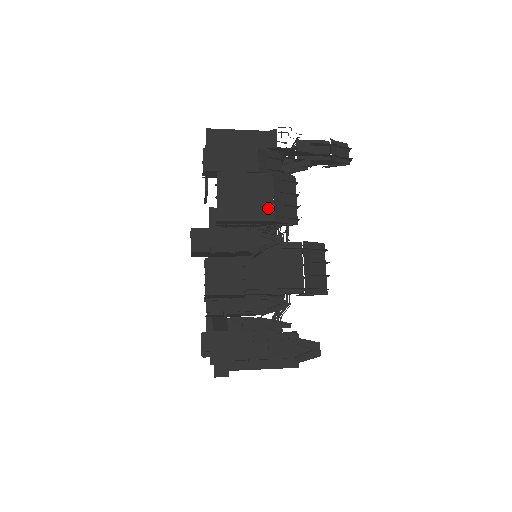
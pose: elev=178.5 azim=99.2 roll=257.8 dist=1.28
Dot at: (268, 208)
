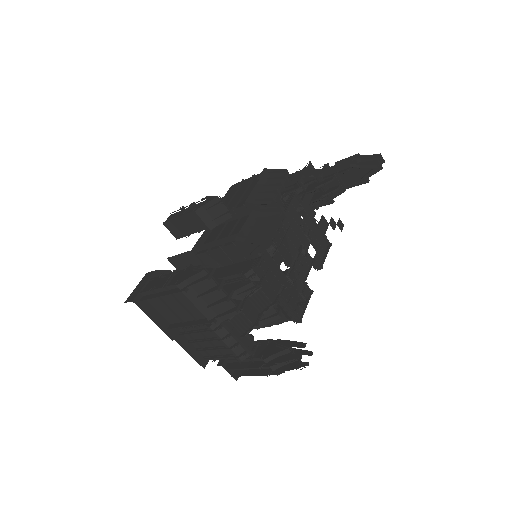
Dot at: occluded
